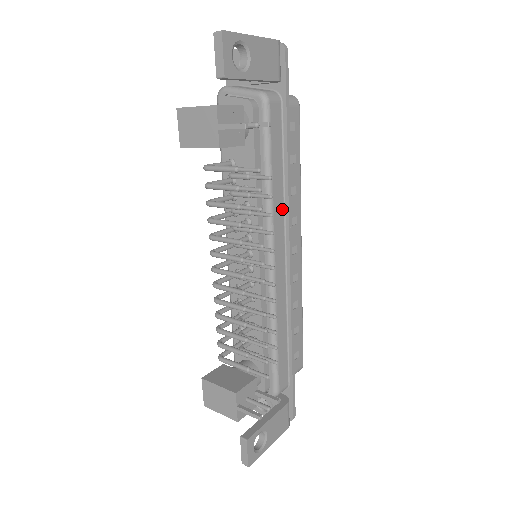
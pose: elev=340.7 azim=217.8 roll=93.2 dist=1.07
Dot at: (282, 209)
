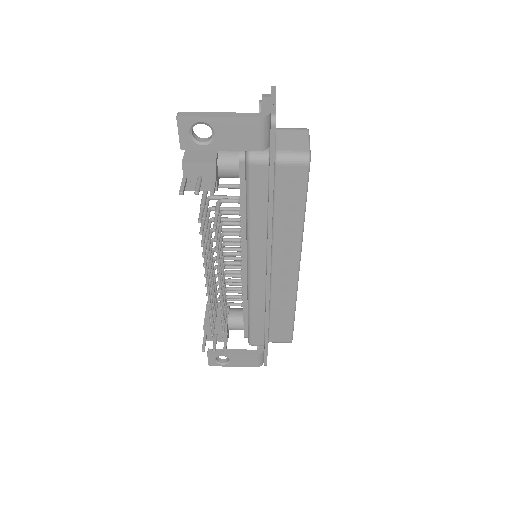
Dot at: (264, 241)
